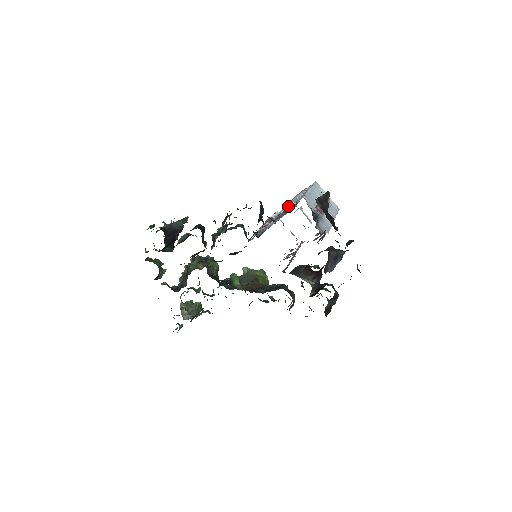
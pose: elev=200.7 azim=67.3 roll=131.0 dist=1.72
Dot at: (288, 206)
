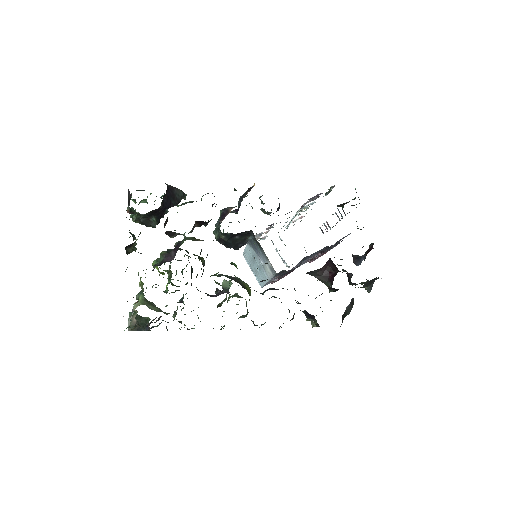
Dot at: (308, 204)
